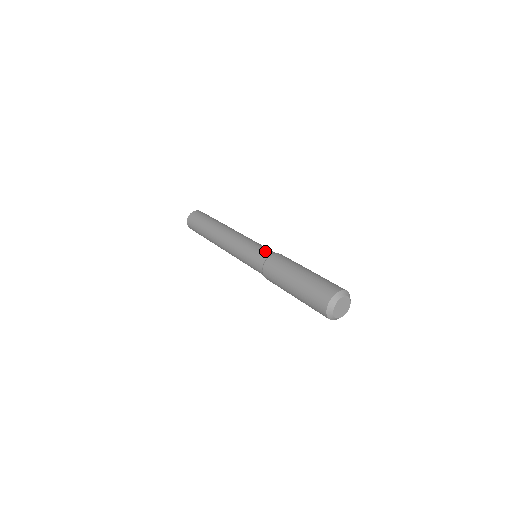
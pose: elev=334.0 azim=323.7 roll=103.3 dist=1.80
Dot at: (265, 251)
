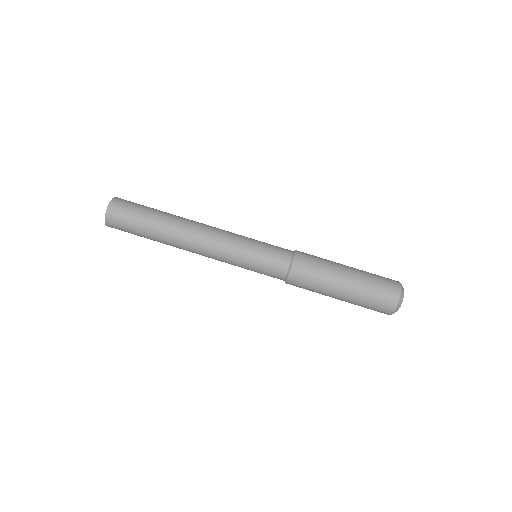
Dot at: (273, 276)
